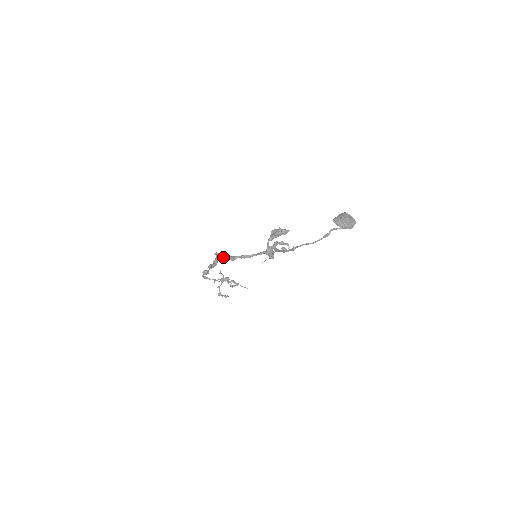
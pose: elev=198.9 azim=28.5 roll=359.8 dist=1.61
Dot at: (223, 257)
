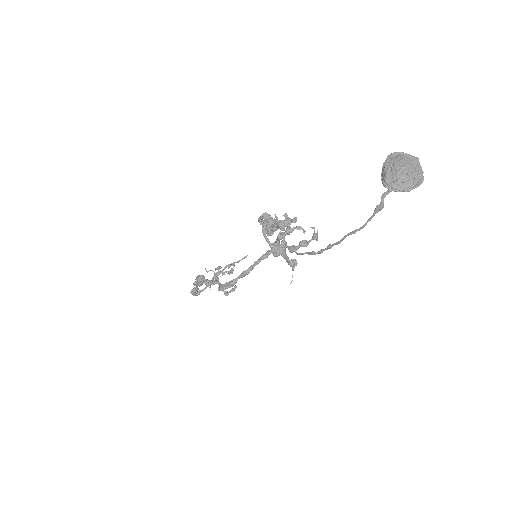
Dot at: (214, 284)
